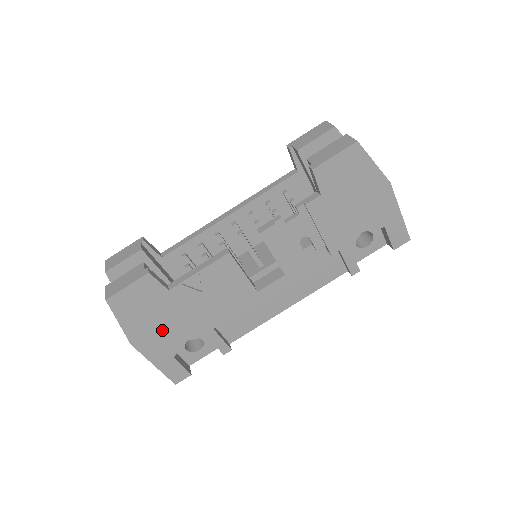
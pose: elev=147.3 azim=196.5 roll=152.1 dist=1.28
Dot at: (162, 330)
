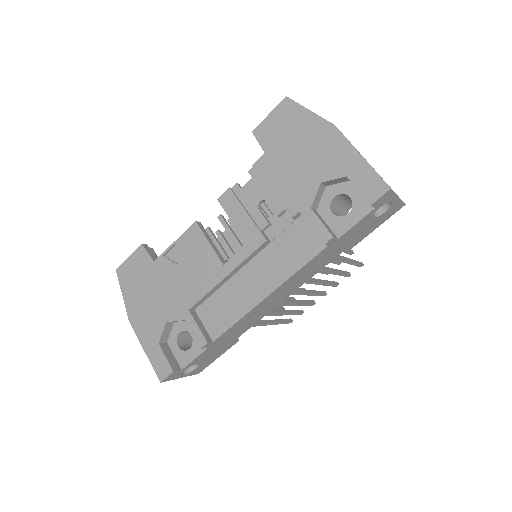
Dot at: (150, 306)
